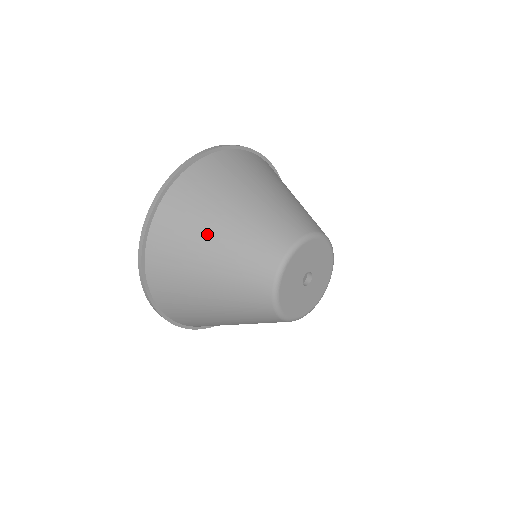
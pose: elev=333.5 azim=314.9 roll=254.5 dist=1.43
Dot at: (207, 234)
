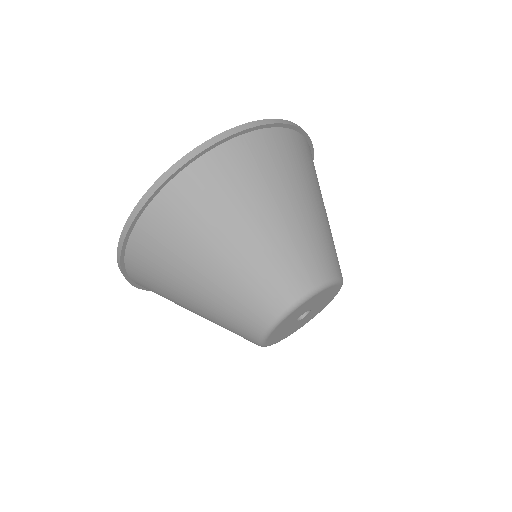
Dot at: (182, 303)
